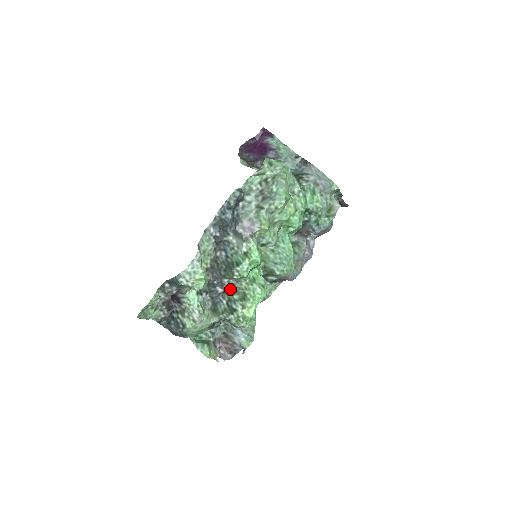
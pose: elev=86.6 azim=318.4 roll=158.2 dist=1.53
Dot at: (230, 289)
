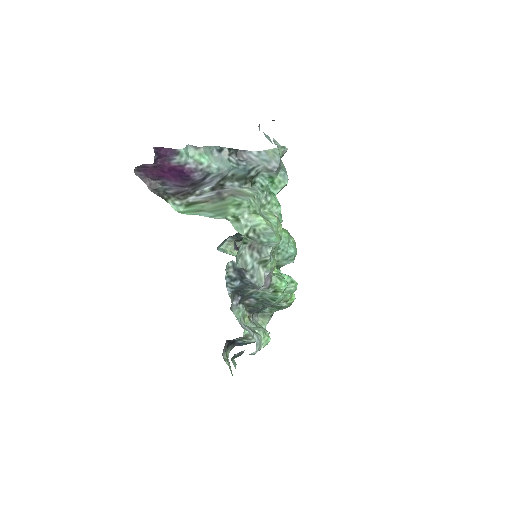
Dot at: occluded
